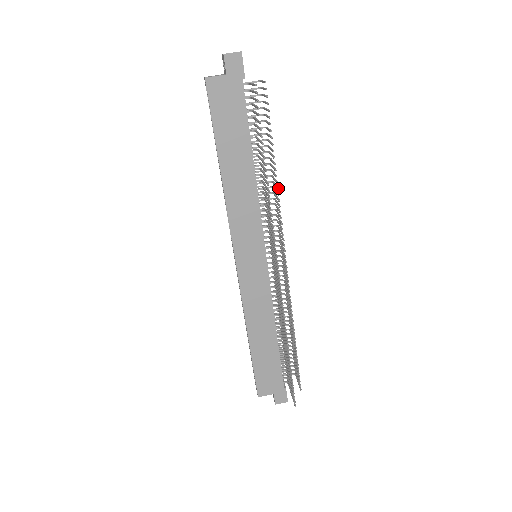
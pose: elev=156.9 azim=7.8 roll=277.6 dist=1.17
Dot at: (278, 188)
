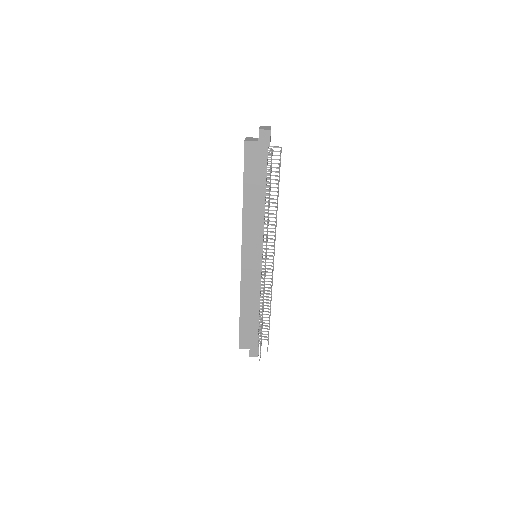
Dot at: occluded
